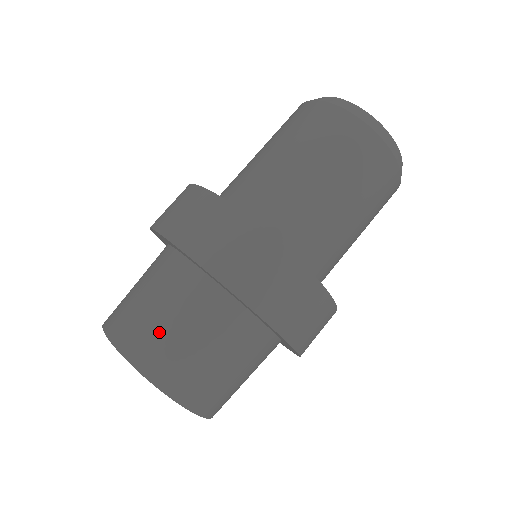
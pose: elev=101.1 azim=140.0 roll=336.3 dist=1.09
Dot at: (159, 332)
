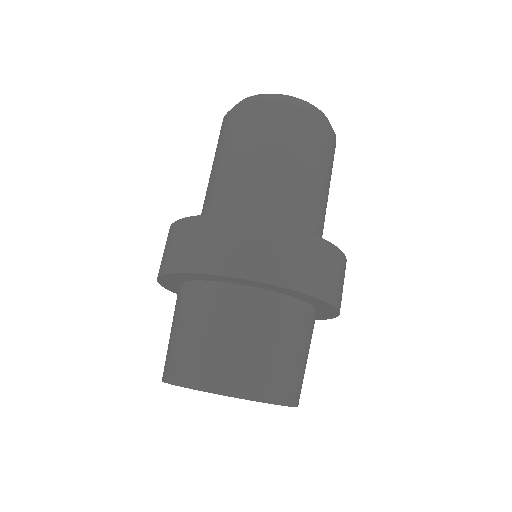
Dot at: (189, 347)
